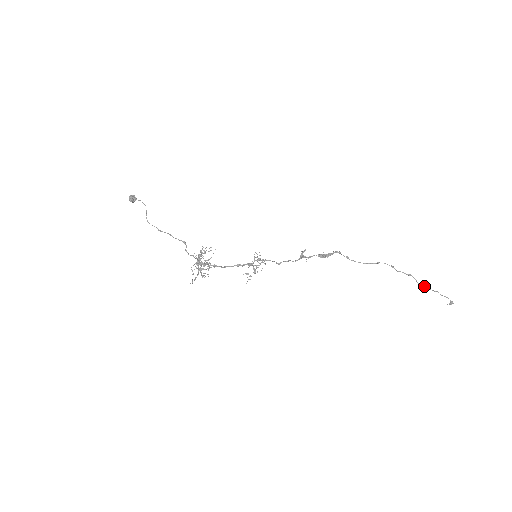
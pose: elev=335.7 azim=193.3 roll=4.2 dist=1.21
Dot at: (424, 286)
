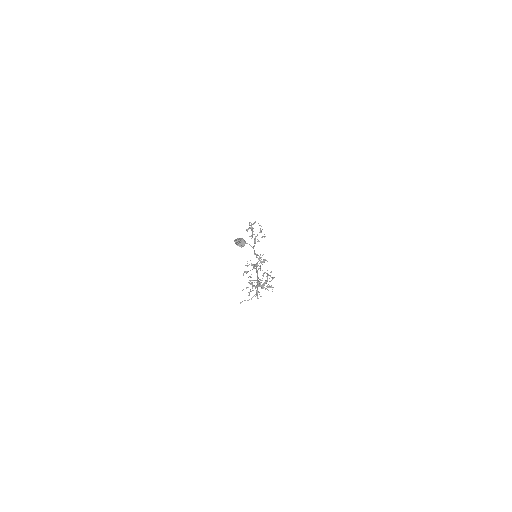
Dot at: occluded
